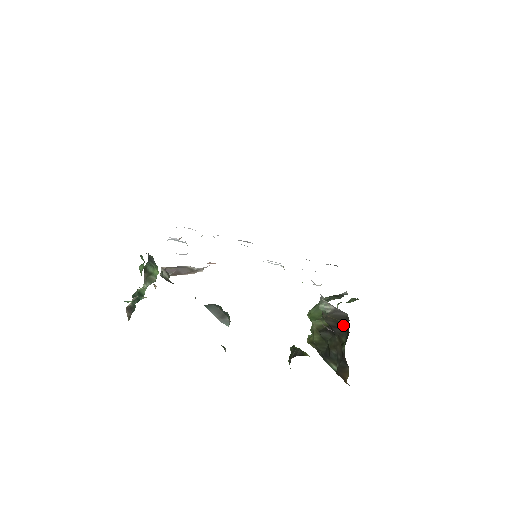
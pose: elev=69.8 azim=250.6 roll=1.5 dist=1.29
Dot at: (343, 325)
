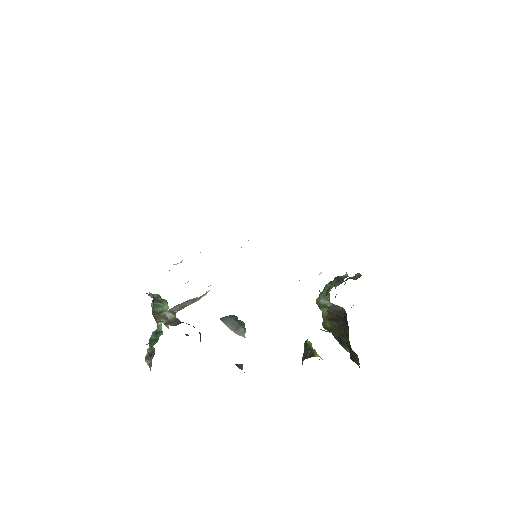
Dot at: (343, 319)
